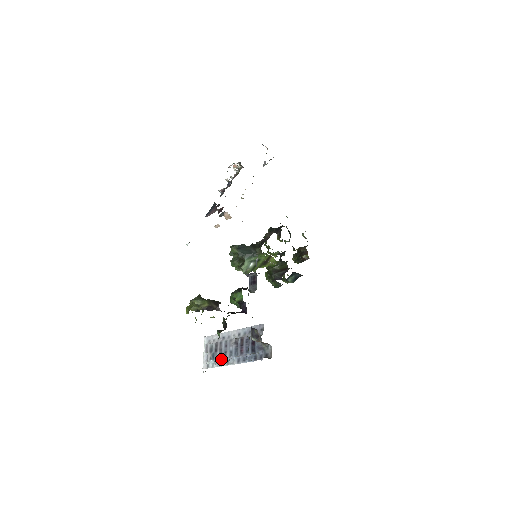
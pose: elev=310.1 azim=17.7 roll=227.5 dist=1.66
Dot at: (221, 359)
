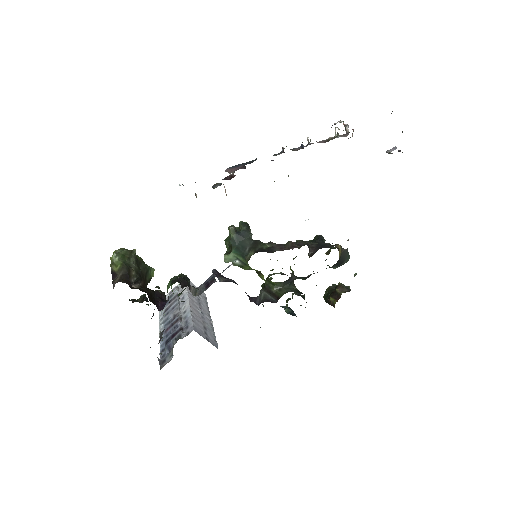
Dot at: (163, 314)
